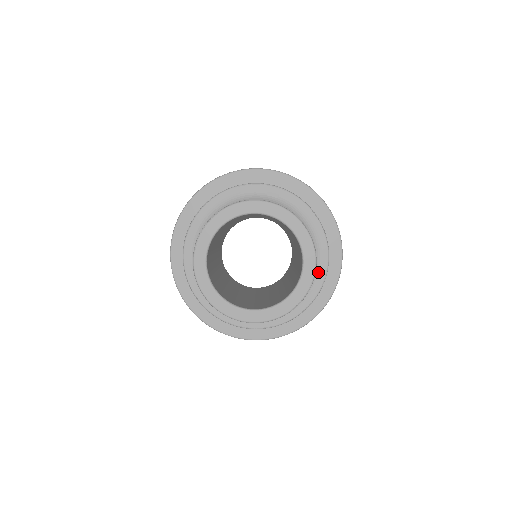
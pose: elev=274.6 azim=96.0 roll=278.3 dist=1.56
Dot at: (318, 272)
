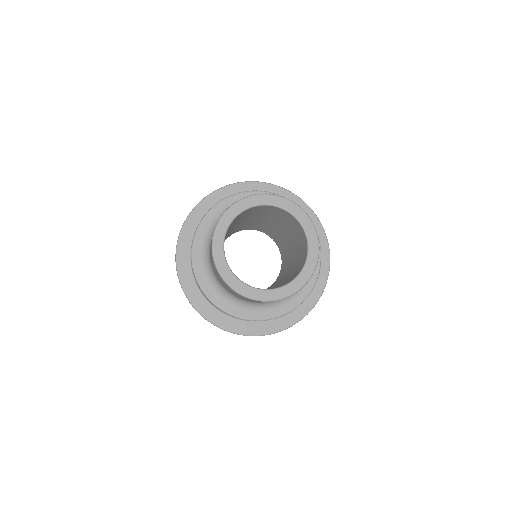
Dot at: (288, 304)
